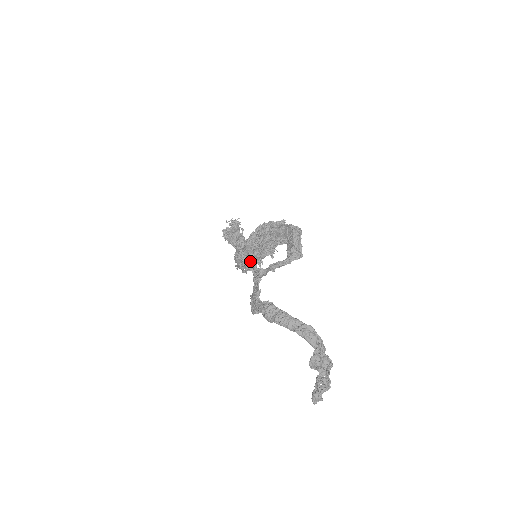
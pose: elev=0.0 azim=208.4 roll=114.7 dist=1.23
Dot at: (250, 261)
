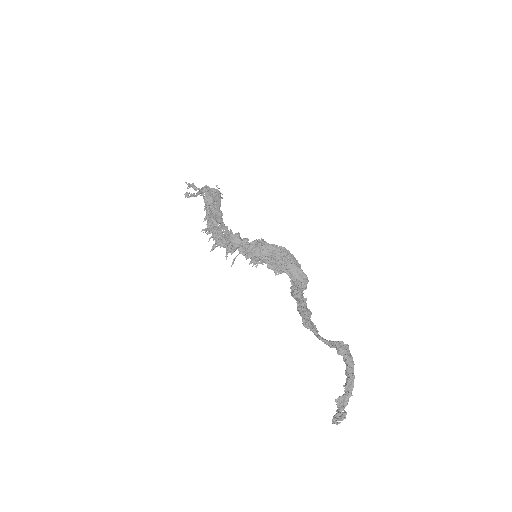
Dot at: (252, 255)
